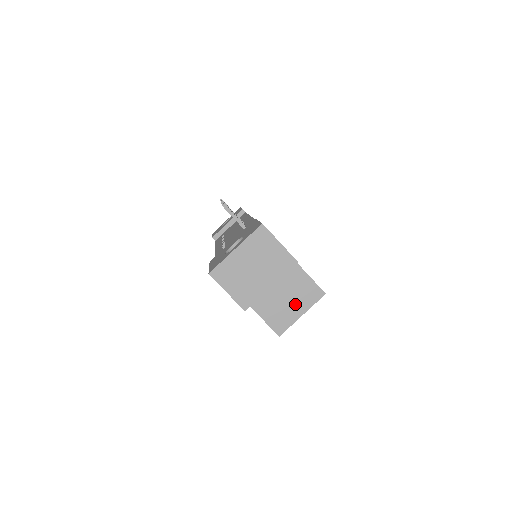
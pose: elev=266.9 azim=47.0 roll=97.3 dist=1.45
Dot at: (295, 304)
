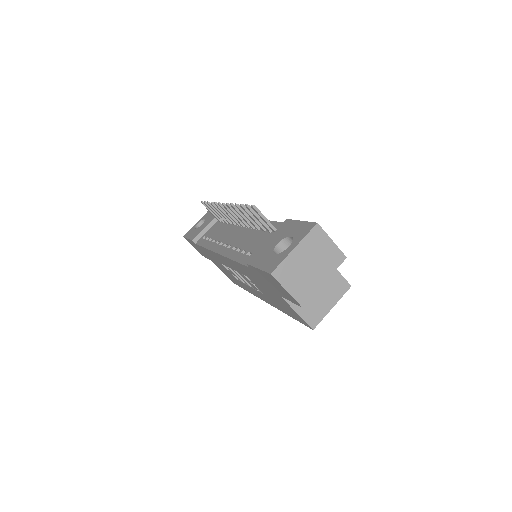
Dot at: (326, 298)
